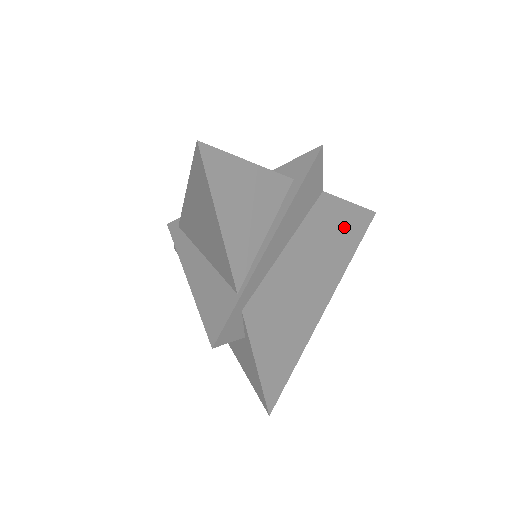
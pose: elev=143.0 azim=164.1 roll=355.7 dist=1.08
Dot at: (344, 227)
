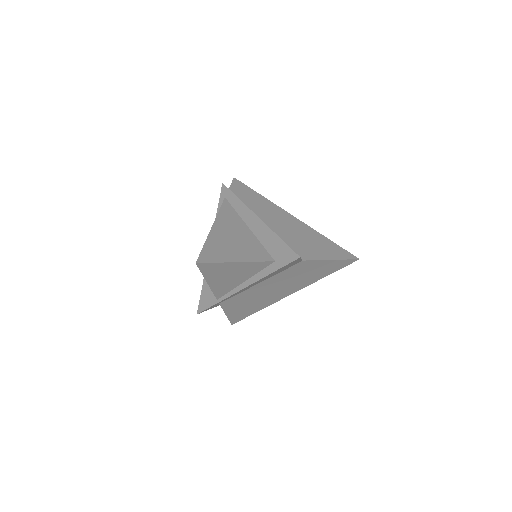
Dot at: (319, 269)
